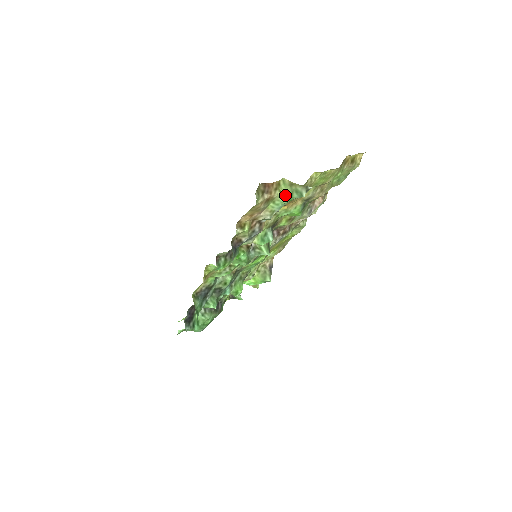
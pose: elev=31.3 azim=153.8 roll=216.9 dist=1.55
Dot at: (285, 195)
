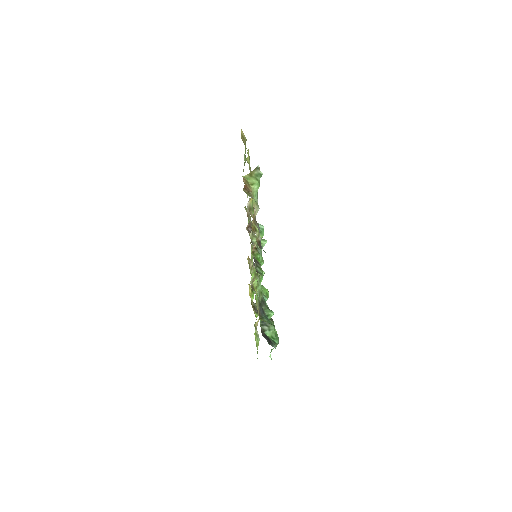
Dot at: (255, 184)
